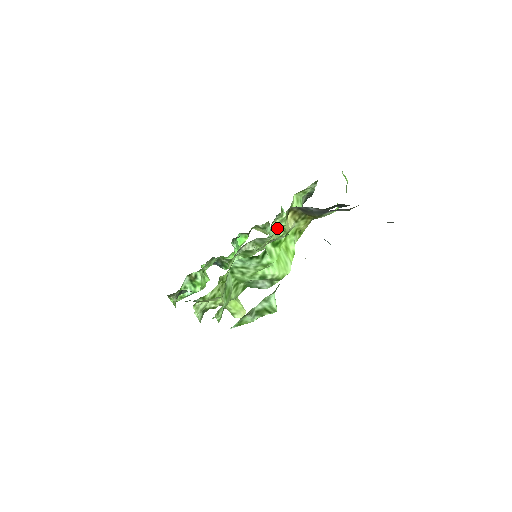
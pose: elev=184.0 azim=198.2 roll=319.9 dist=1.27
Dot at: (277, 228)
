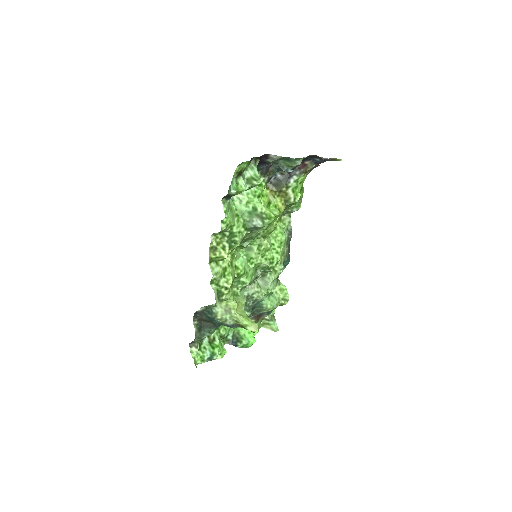
Dot at: (268, 238)
